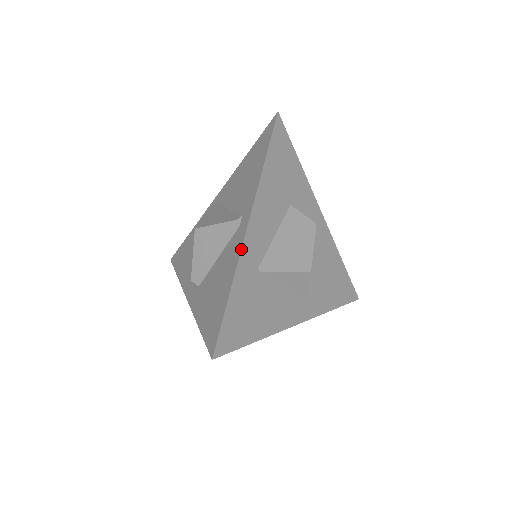
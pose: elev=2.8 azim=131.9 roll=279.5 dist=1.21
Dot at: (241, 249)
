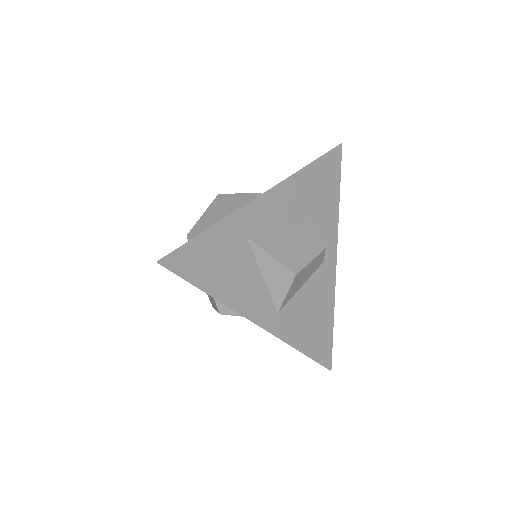
Dot at: occluded
